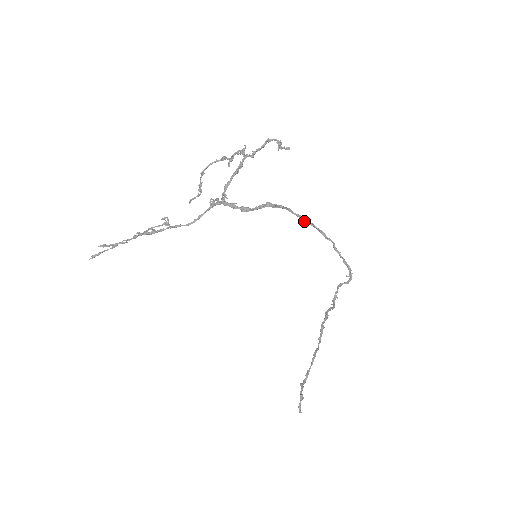
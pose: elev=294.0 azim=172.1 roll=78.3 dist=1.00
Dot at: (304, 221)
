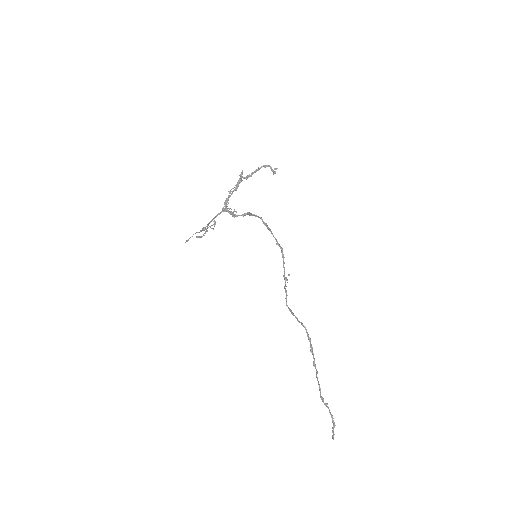
Dot at: (268, 228)
